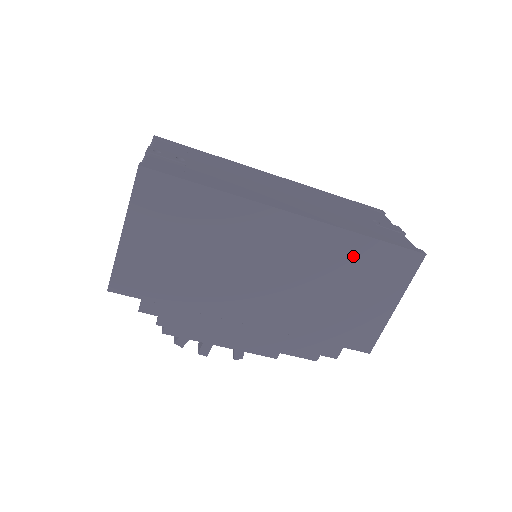
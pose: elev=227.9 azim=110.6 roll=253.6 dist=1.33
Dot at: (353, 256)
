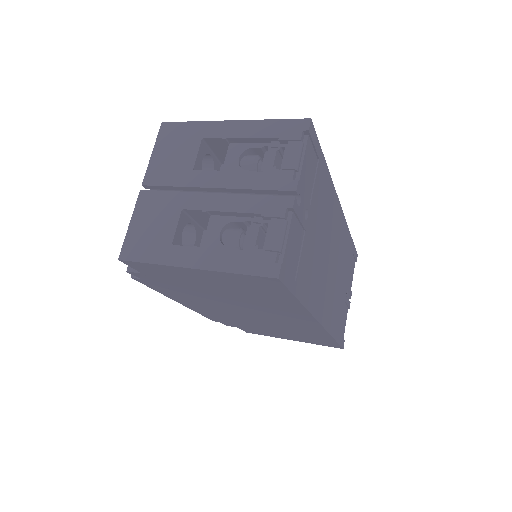
Dot at: (312, 335)
